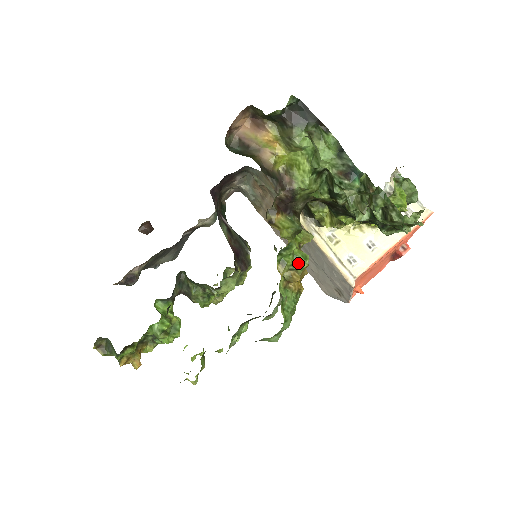
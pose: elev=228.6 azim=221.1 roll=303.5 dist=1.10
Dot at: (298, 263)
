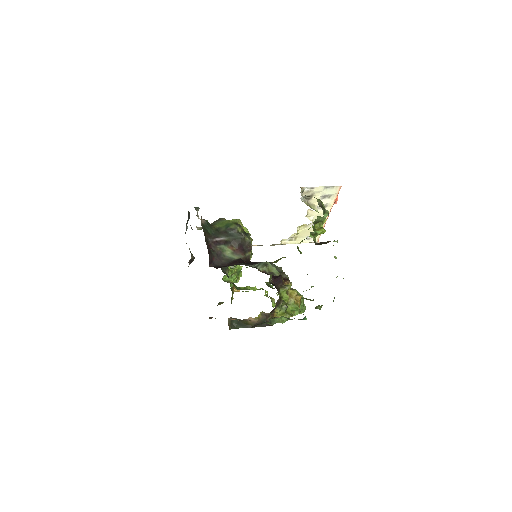
Dot at: occluded
